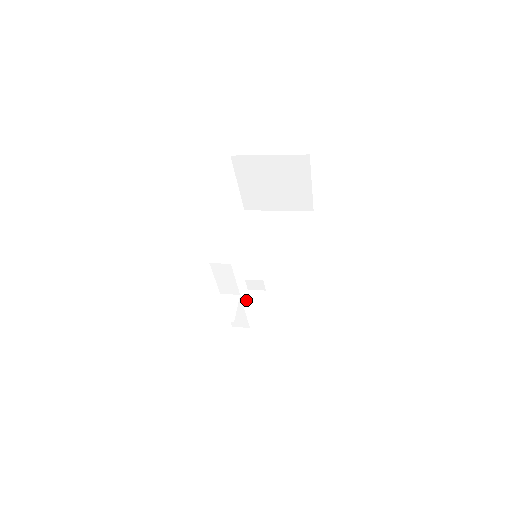
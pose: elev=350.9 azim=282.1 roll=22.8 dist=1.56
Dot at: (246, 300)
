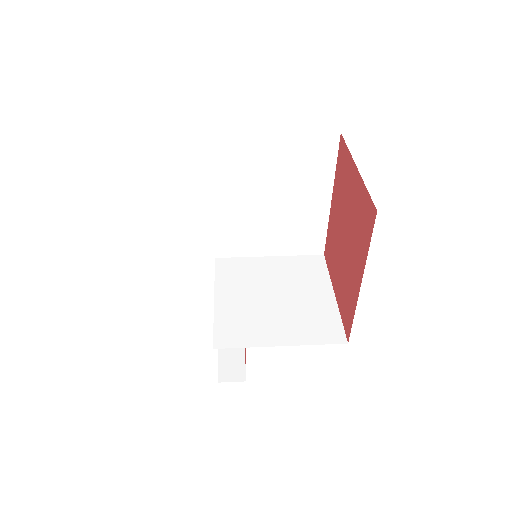
Dot at: occluded
